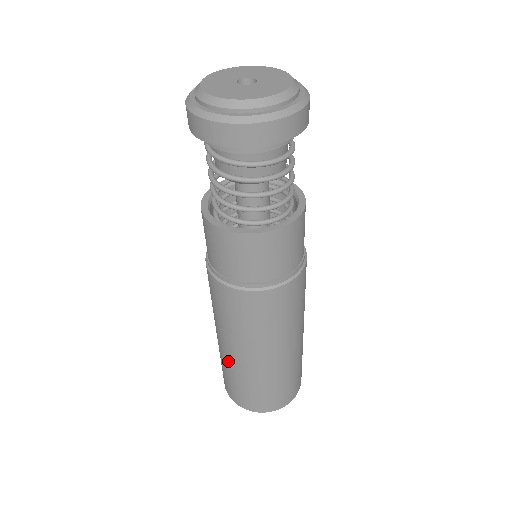
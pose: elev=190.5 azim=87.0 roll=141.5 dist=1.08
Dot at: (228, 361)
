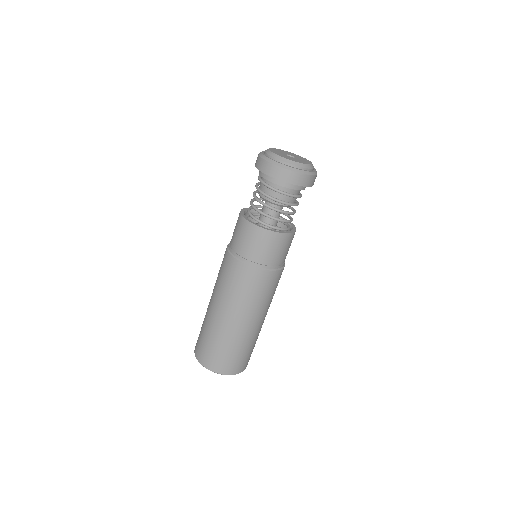
Dot at: (223, 330)
